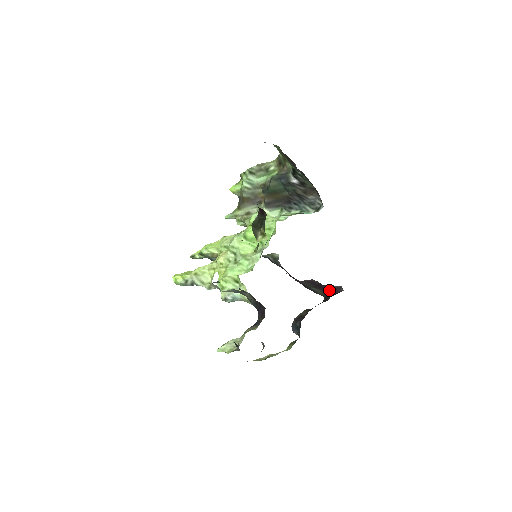
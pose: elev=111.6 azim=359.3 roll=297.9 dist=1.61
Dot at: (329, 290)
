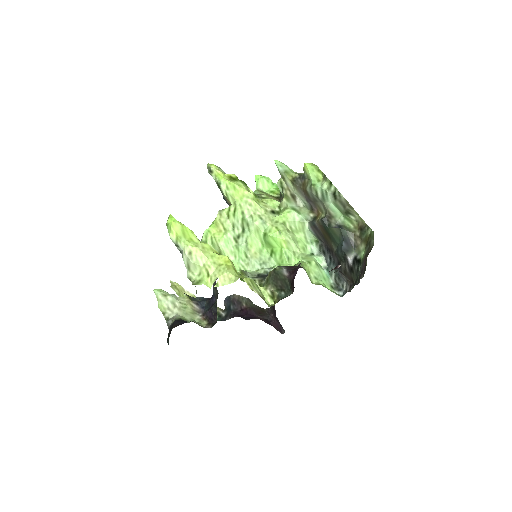
Dot at: (276, 319)
